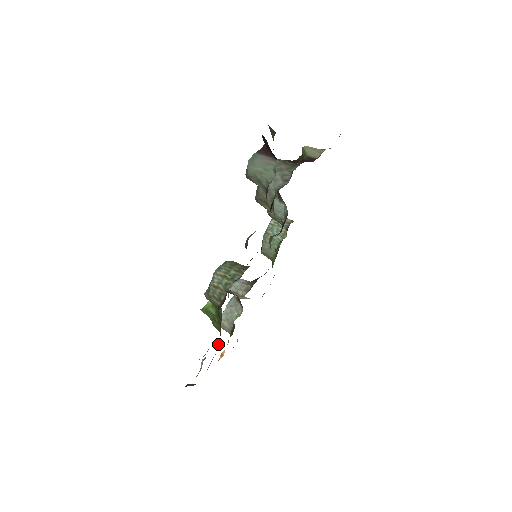
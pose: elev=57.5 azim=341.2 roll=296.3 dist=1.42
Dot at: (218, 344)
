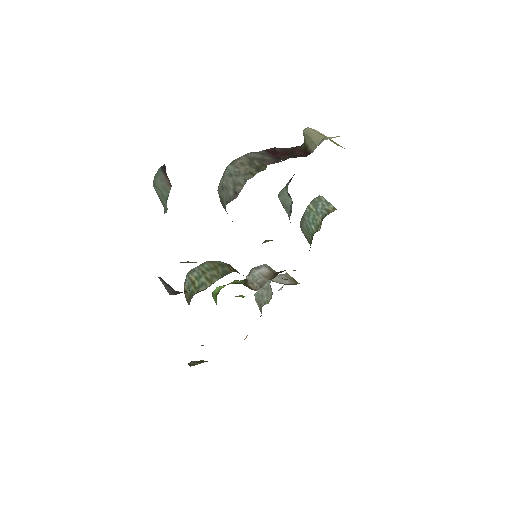
Dot at: occluded
